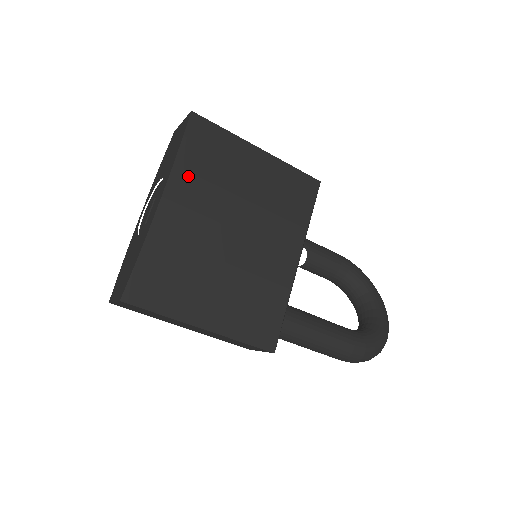
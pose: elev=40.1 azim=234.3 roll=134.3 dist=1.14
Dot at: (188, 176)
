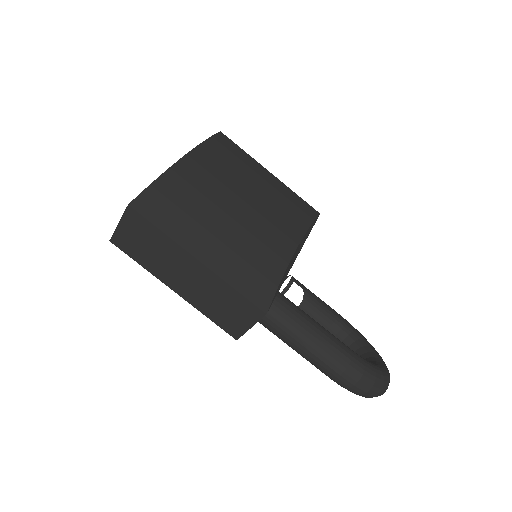
Dot at: (210, 154)
